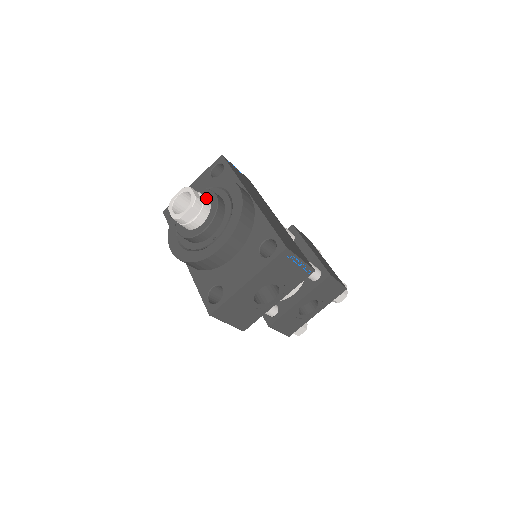
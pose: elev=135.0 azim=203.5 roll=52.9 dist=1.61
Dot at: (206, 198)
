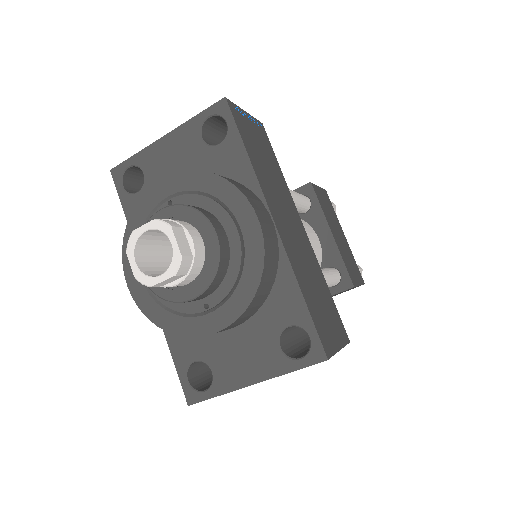
Dot at: (198, 240)
